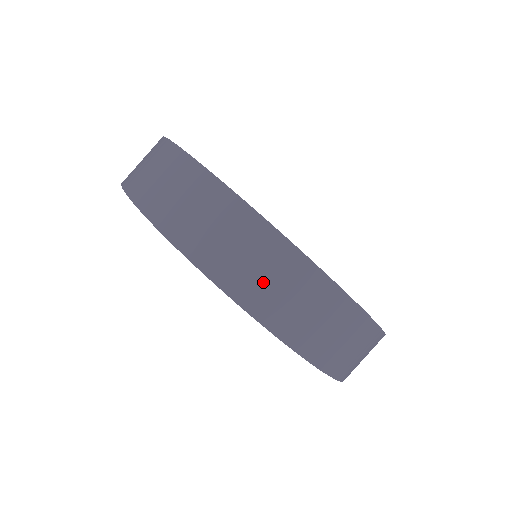
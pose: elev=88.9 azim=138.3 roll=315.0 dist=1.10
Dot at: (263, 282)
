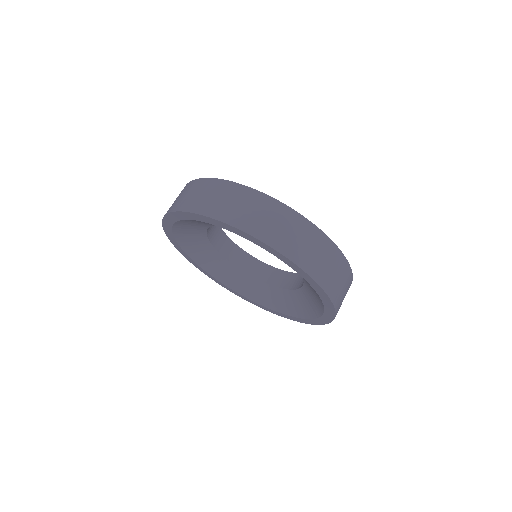
Dot at: (340, 288)
